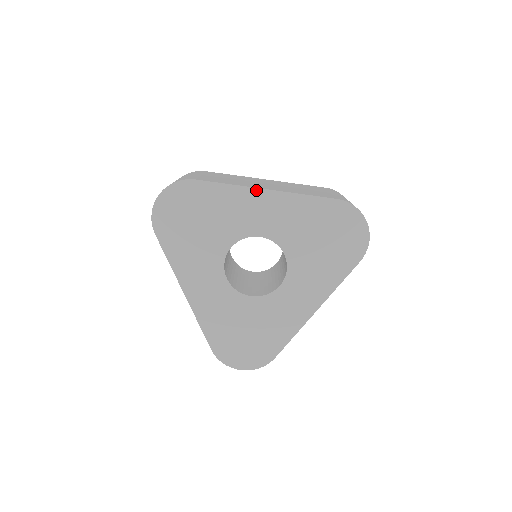
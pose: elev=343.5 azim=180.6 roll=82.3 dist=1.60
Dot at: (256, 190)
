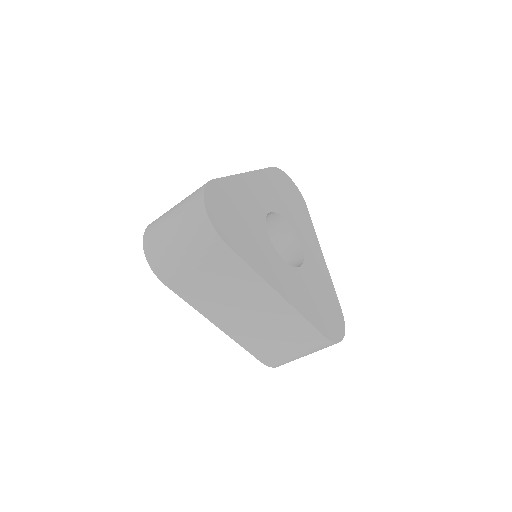
Dot at: (243, 175)
